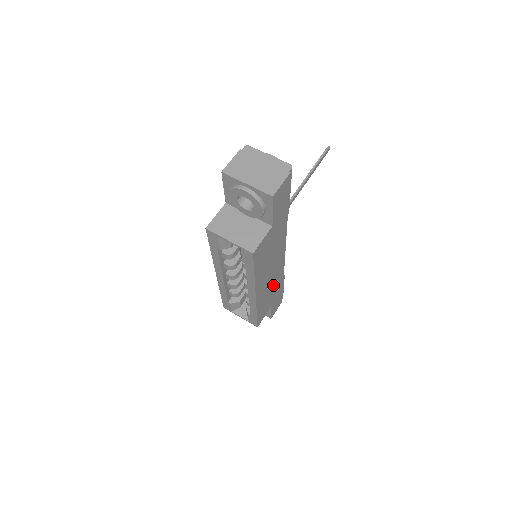
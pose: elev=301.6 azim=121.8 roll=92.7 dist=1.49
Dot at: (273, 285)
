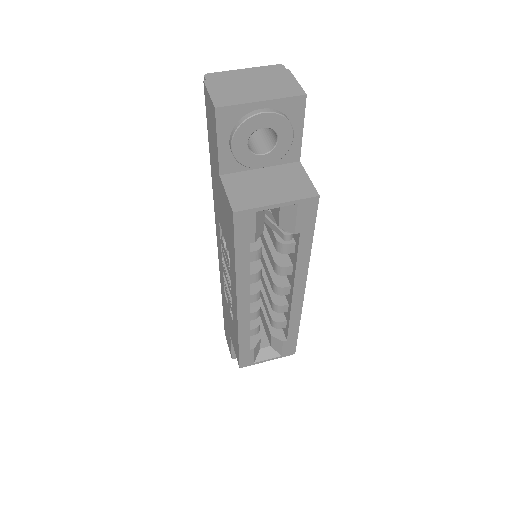
Dot at: occluded
